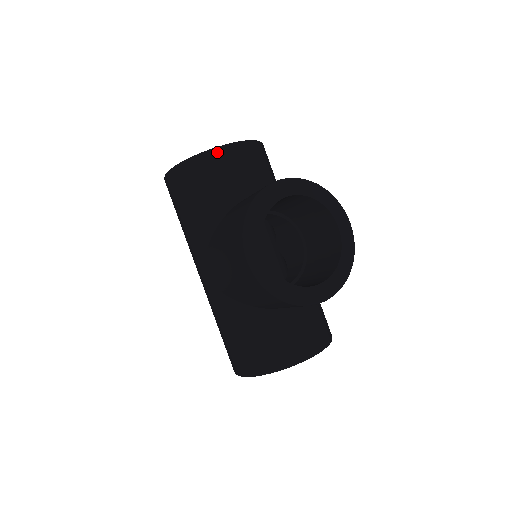
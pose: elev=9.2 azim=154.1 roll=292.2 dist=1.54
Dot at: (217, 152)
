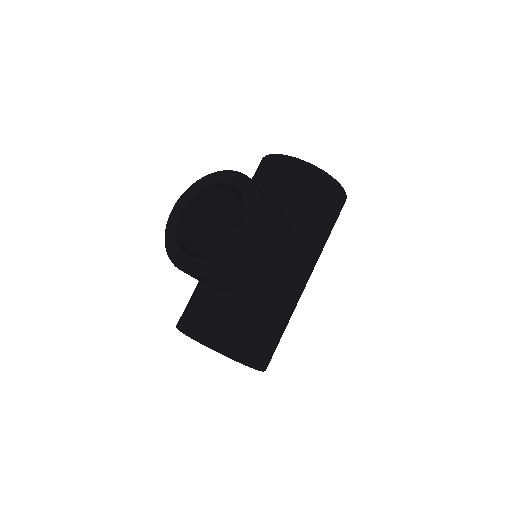
Dot at: (270, 157)
